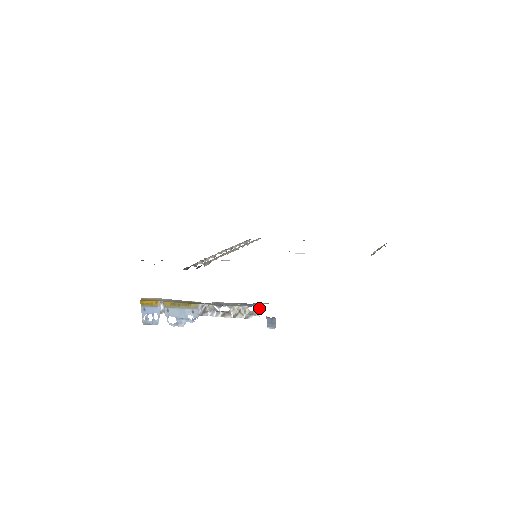
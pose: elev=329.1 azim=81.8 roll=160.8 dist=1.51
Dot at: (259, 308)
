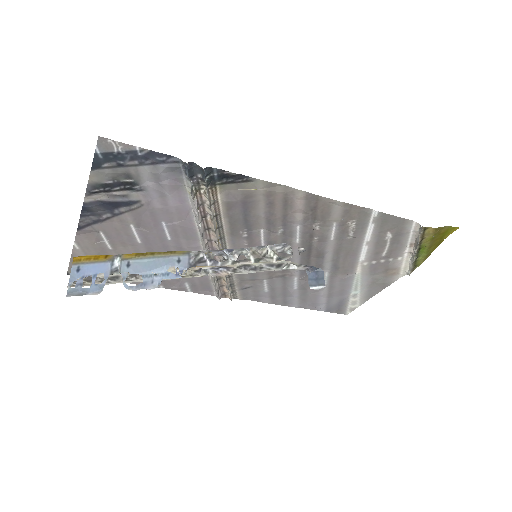
Dot at: occluded
